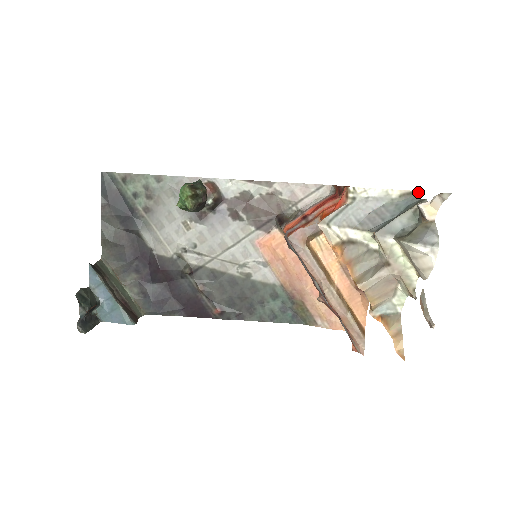
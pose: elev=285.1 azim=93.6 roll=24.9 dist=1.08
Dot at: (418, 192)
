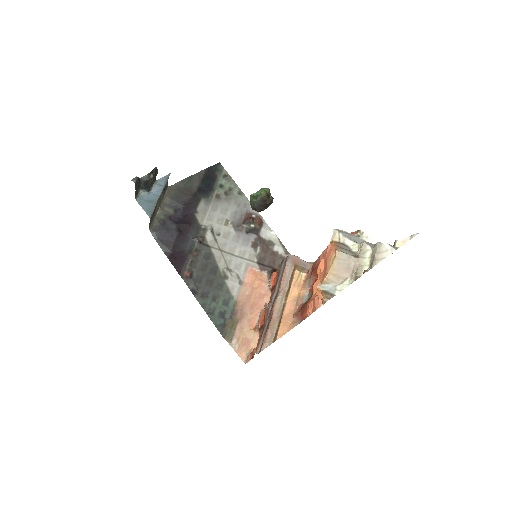
Dot at: (392, 253)
